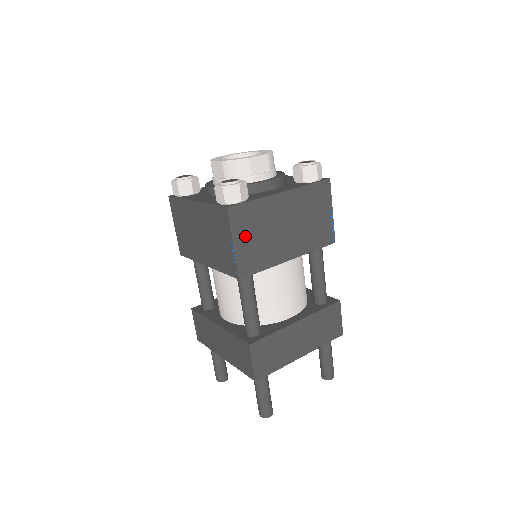
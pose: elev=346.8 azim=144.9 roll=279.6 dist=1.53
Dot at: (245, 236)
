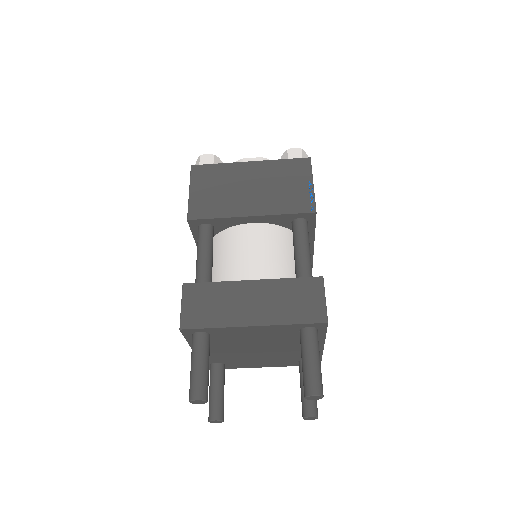
Dot at: occluded
